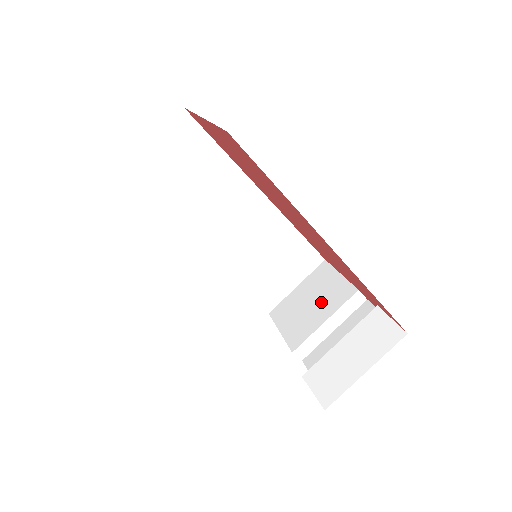
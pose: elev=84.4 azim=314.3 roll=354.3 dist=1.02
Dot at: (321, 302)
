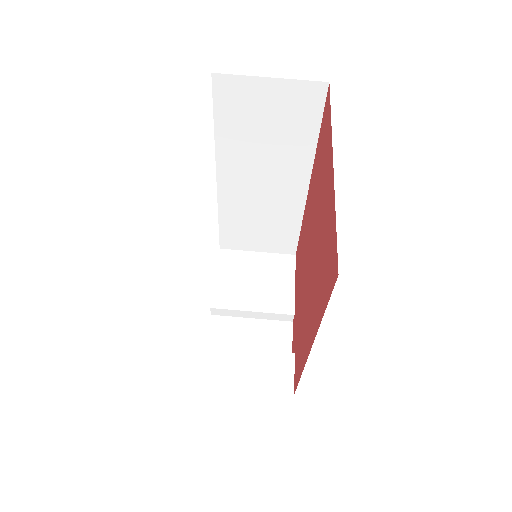
Dot at: (263, 291)
